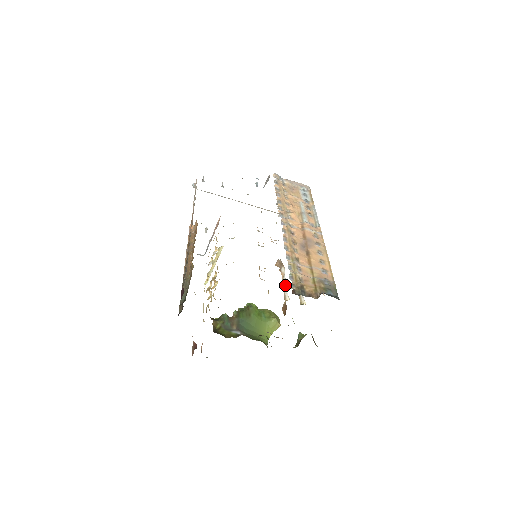
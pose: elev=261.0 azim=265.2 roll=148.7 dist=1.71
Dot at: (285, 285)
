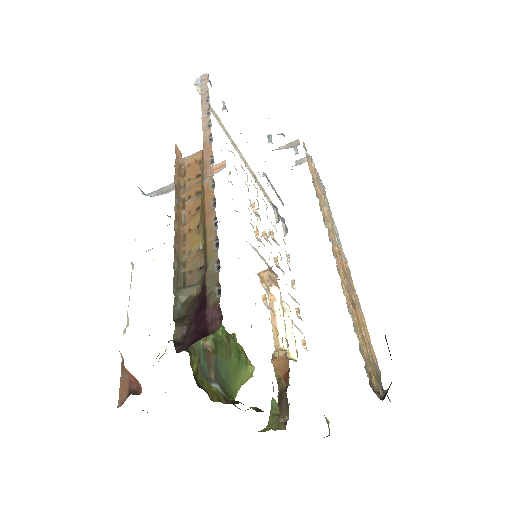
Dot at: (281, 321)
